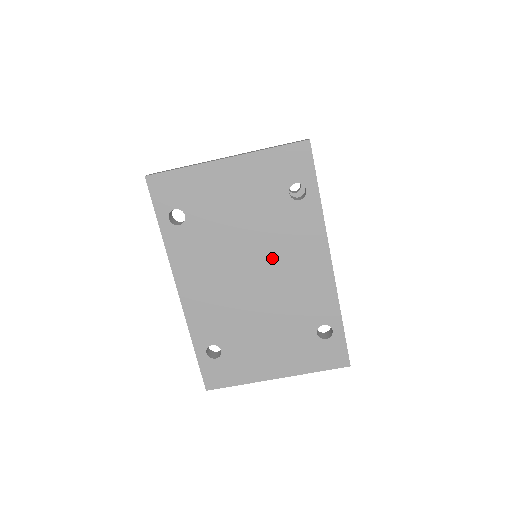
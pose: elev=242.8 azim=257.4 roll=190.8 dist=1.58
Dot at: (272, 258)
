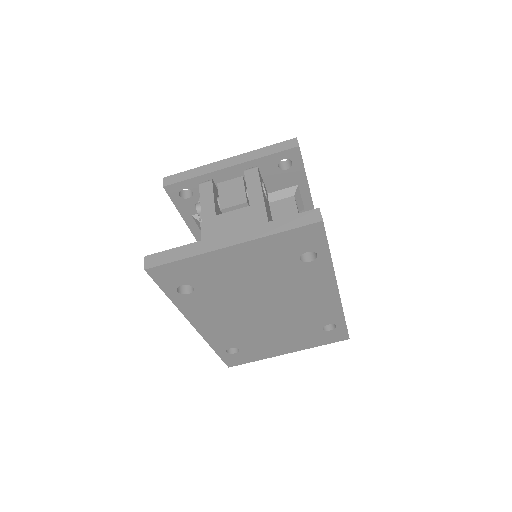
Dot at: (283, 298)
